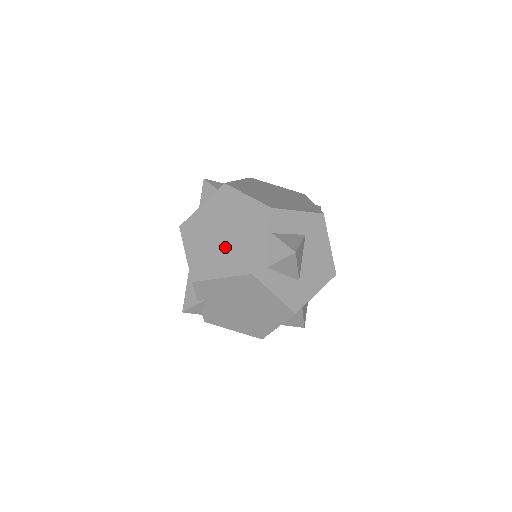
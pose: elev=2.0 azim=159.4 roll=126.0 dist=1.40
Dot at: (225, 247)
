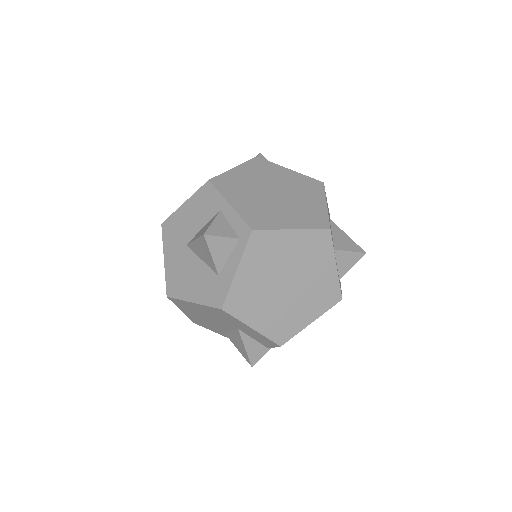
Dot at: (299, 295)
